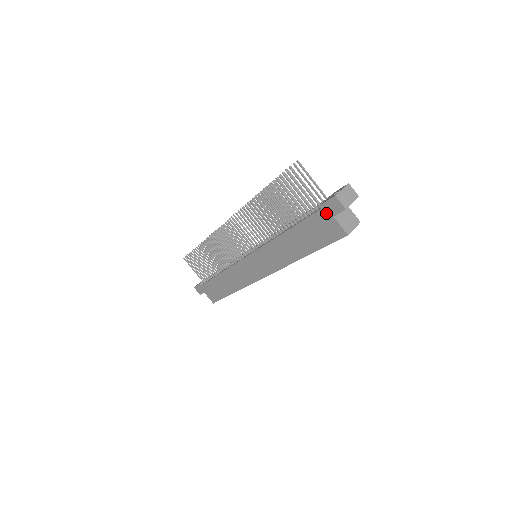
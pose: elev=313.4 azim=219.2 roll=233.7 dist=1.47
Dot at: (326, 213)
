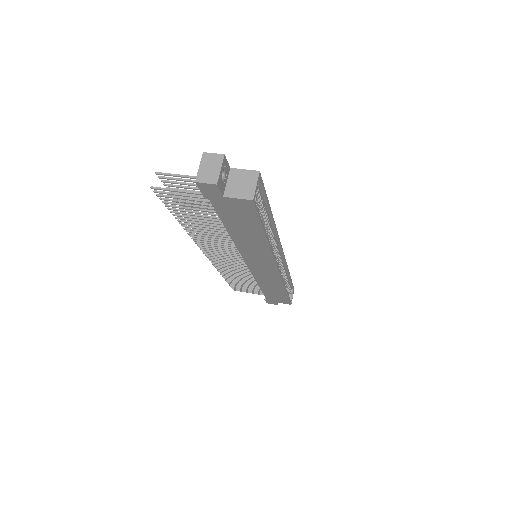
Dot at: (216, 199)
